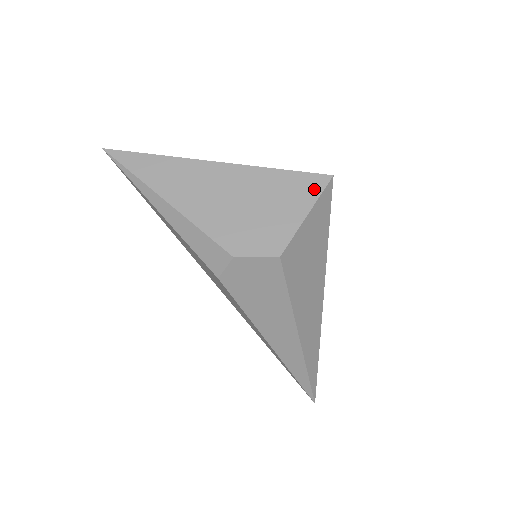
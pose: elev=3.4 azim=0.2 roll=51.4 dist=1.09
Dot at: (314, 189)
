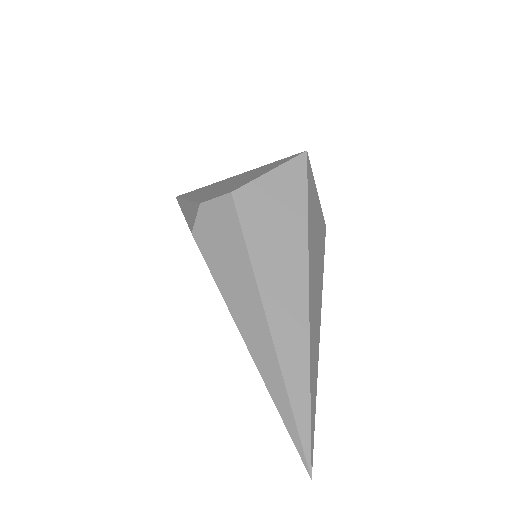
Dot at: (286, 160)
